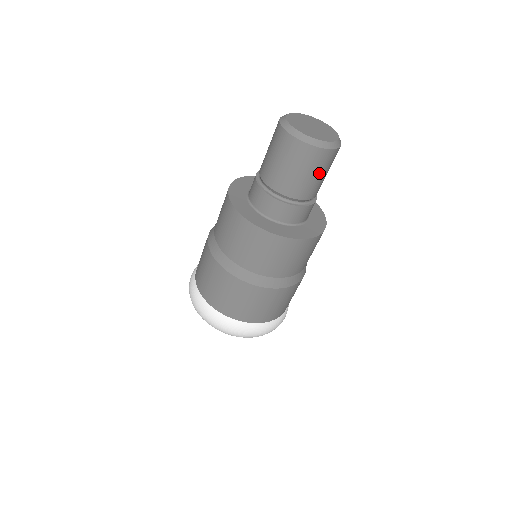
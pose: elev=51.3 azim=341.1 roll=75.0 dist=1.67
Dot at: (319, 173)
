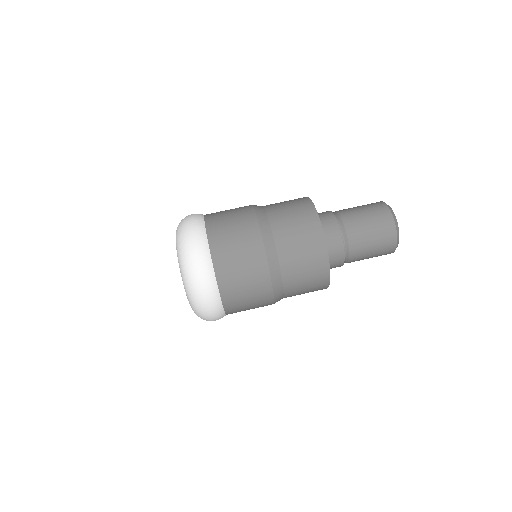
Dot at: (374, 255)
